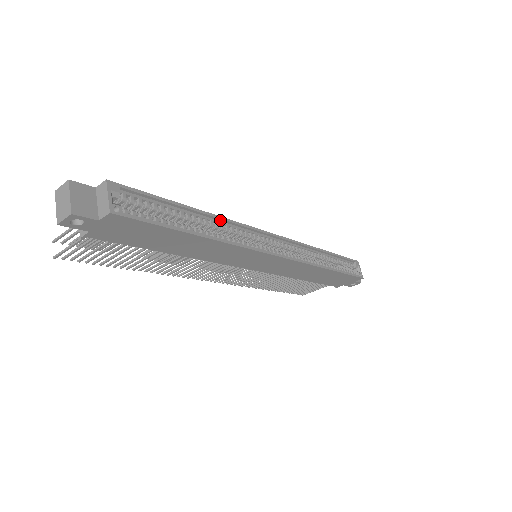
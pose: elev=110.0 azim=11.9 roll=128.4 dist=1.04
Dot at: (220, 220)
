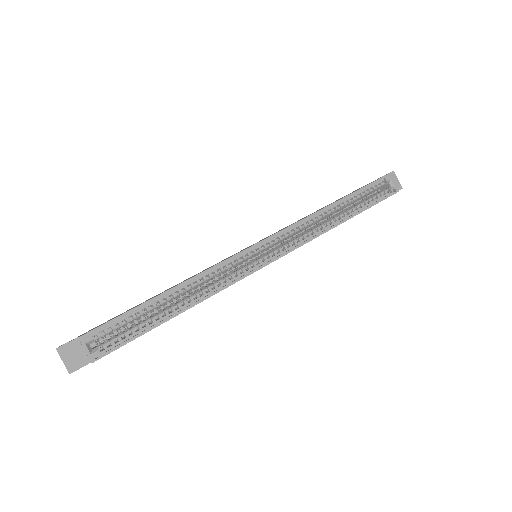
Dot at: (194, 279)
